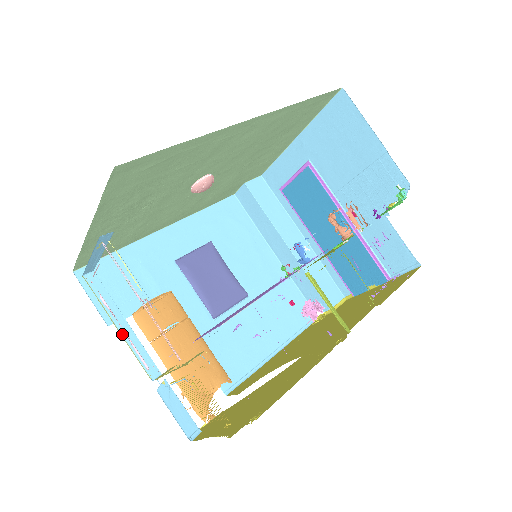
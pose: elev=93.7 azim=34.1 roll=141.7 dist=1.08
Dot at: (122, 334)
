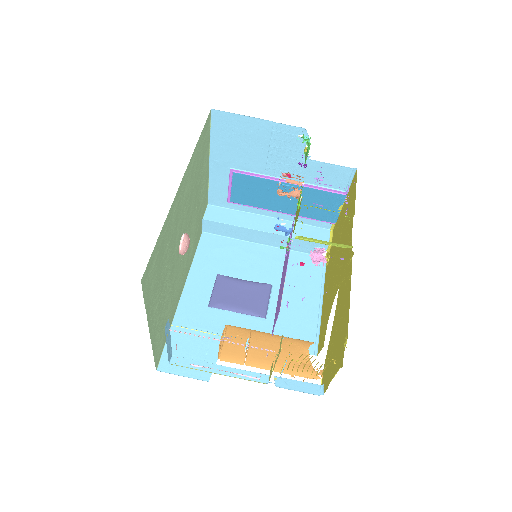
Dot at: (225, 375)
